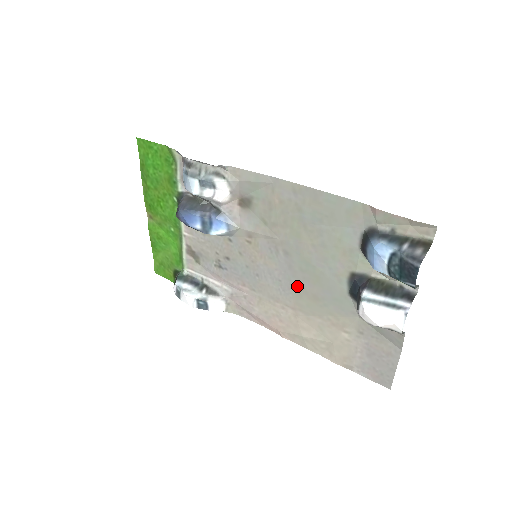
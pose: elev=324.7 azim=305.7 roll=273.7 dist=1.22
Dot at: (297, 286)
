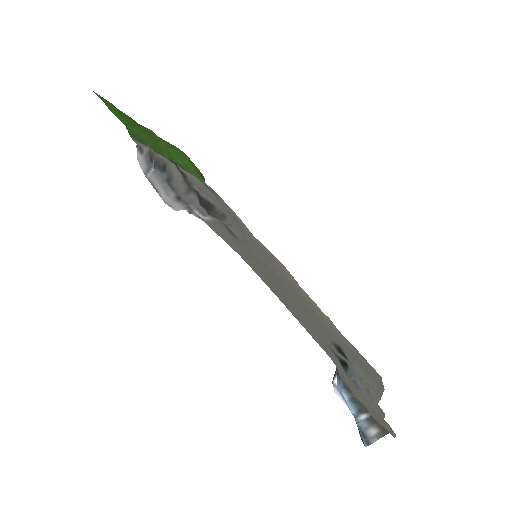
Dot at: (298, 295)
